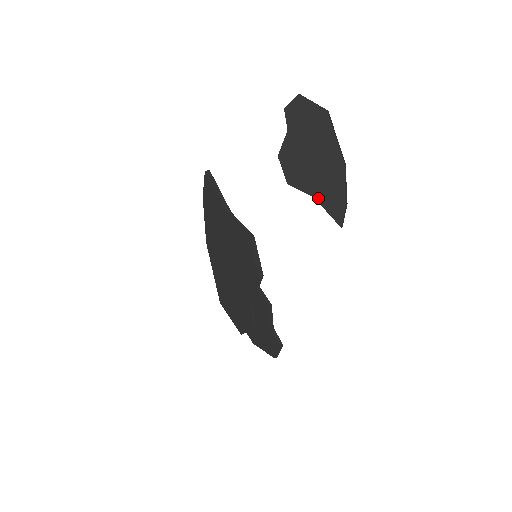
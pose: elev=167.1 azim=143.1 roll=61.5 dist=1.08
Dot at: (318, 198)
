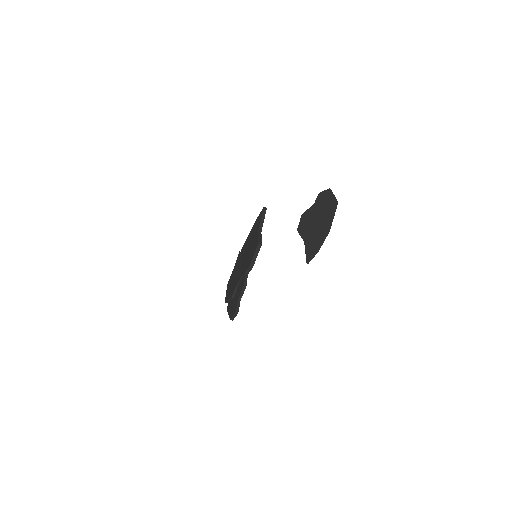
Dot at: (306, 243)
